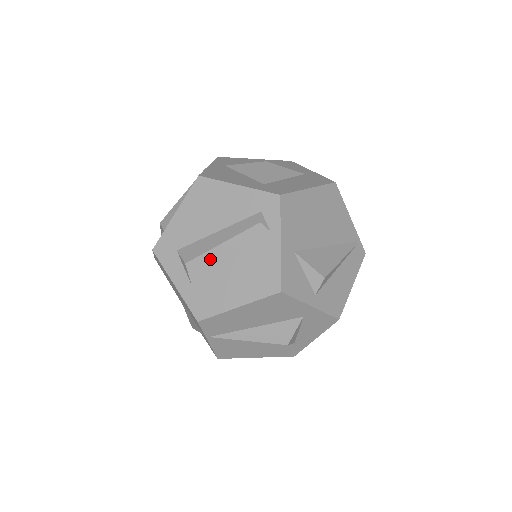
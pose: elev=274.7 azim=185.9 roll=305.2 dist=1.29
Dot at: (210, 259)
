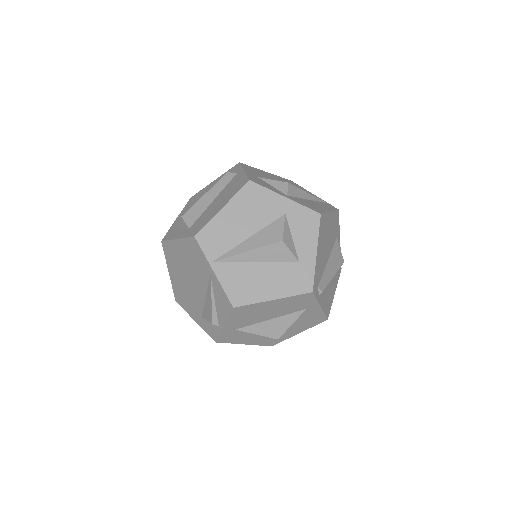
Dot at: (199, 206)
